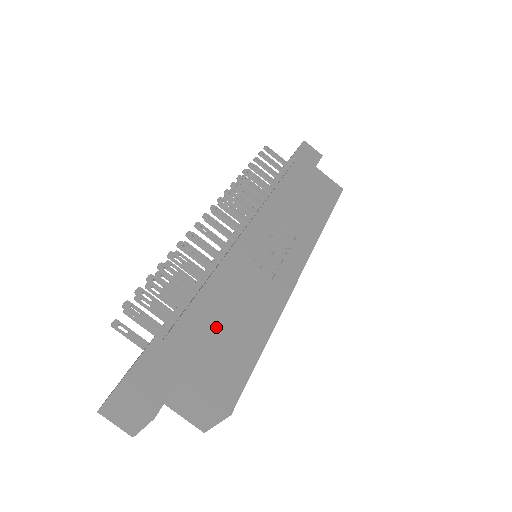
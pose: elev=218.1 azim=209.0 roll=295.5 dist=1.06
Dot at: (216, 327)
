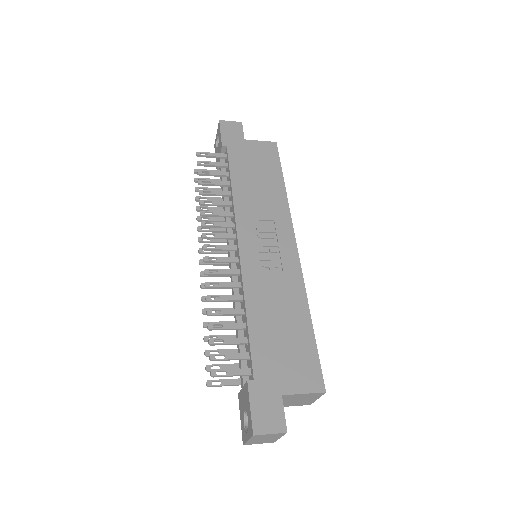
Dot at: (276, 342)
